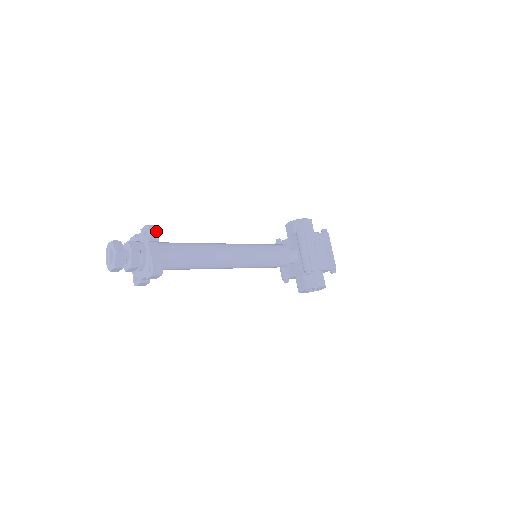
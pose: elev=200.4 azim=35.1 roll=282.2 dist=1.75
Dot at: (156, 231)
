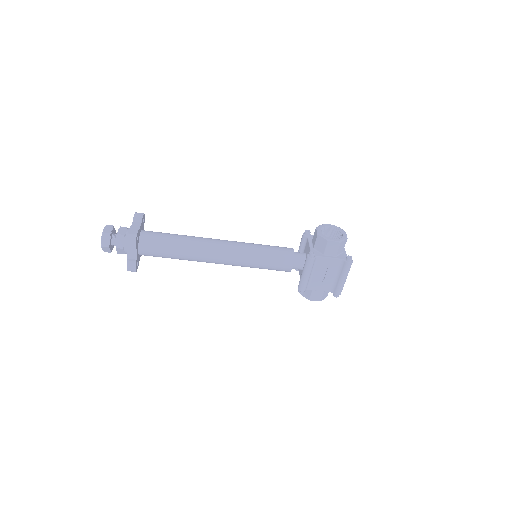
Dot at: (134, 242)
